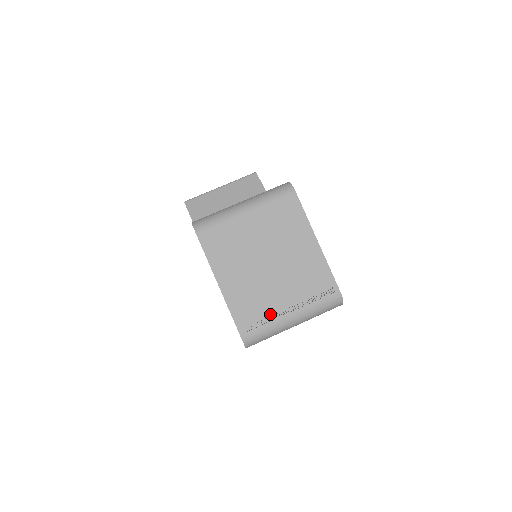
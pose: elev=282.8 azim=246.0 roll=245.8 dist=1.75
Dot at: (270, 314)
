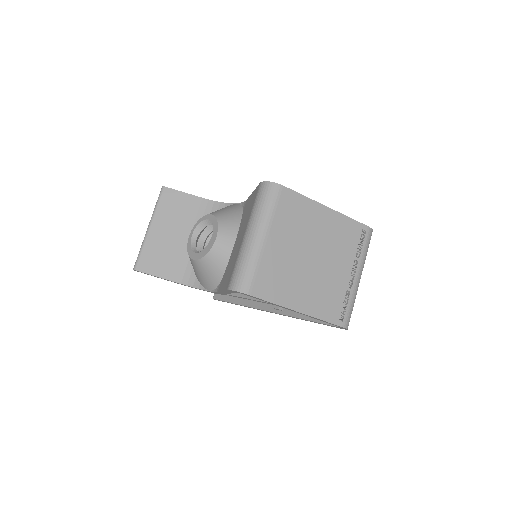
Dot at: (345, 291)
